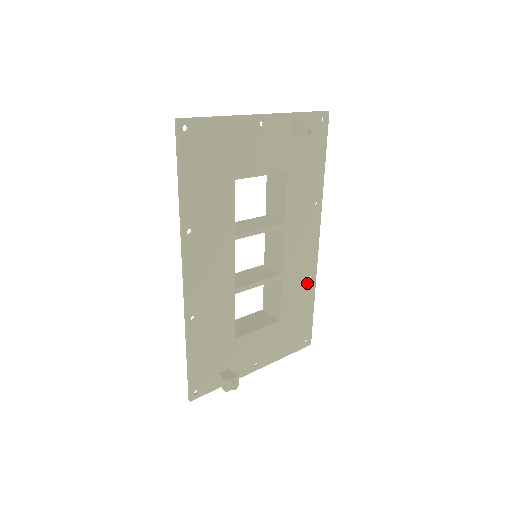
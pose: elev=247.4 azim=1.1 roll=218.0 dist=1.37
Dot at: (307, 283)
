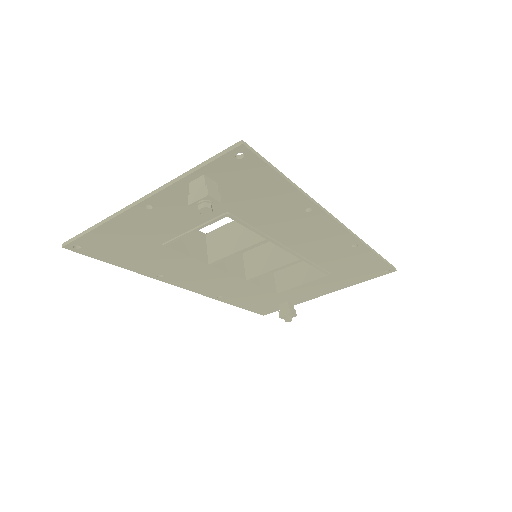
Dot at: (351, 250)
